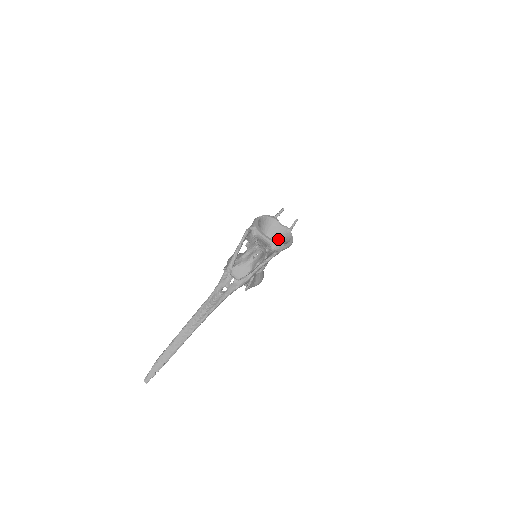
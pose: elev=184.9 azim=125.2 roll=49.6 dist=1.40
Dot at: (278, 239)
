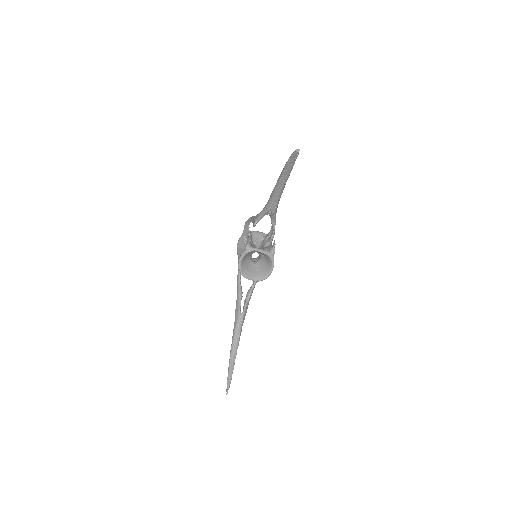
Dot at: occluded
